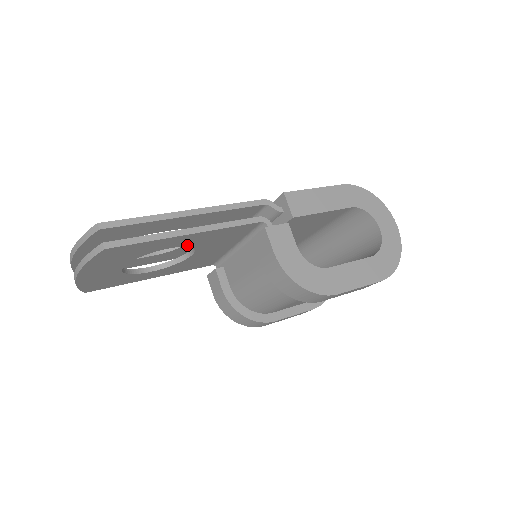
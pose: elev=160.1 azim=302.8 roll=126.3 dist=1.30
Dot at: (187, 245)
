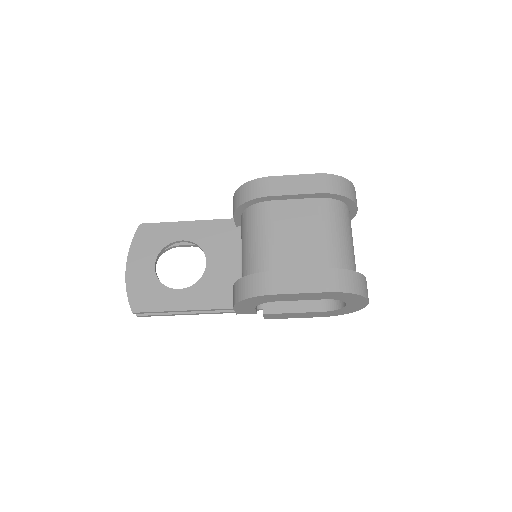
Dot at: (194, 241)
